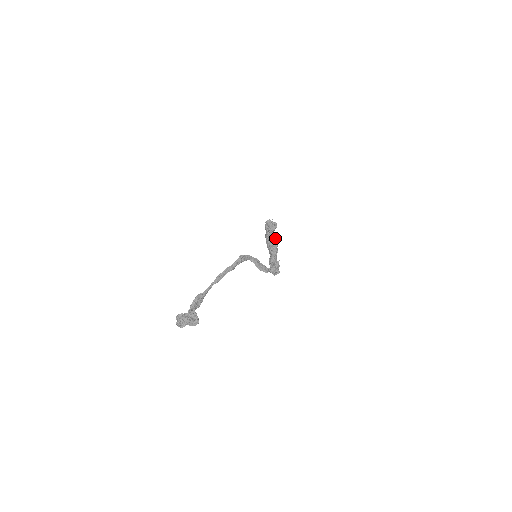
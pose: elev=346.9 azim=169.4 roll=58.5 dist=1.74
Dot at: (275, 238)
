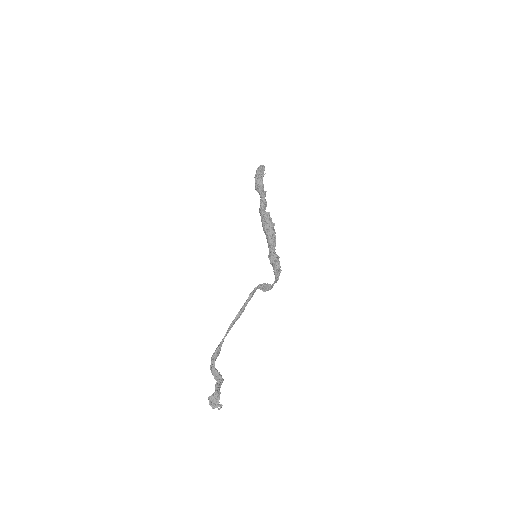
Dot at: (273, 224)
